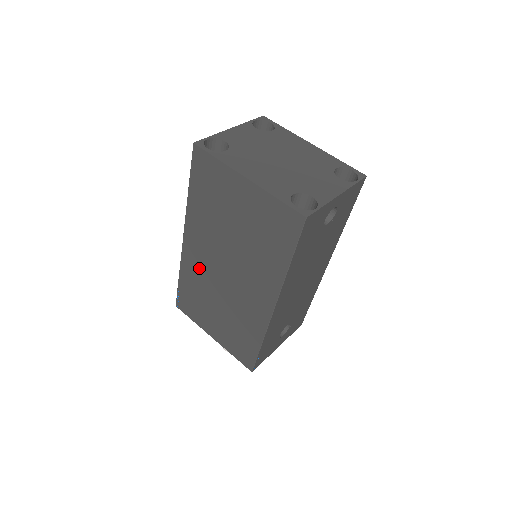
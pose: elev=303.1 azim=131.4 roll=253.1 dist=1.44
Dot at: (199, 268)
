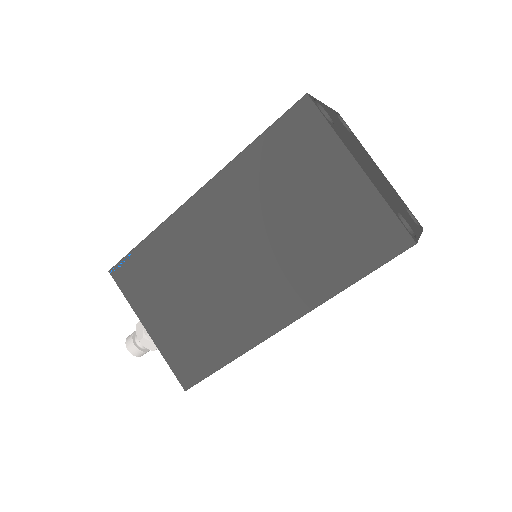
Dot at: (194, 239)
